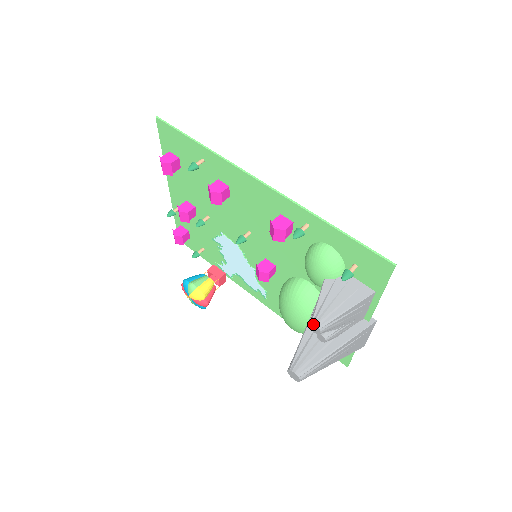
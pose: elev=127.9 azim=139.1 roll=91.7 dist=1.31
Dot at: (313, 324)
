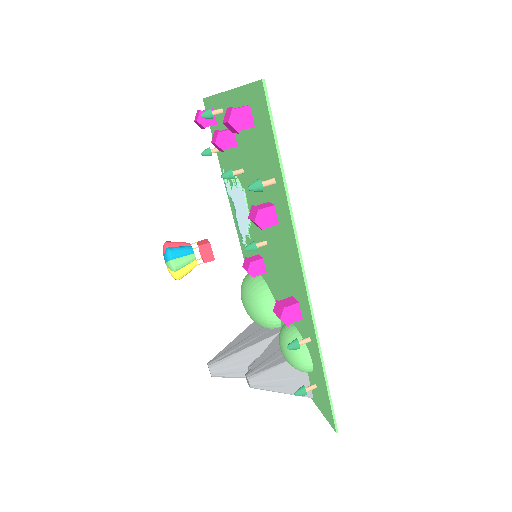
Dot at: (249, 382)
